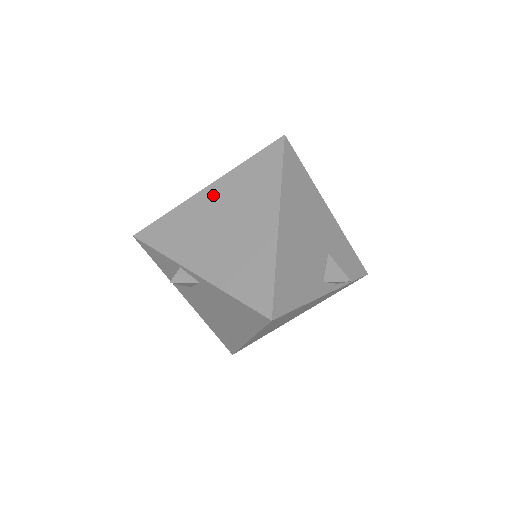
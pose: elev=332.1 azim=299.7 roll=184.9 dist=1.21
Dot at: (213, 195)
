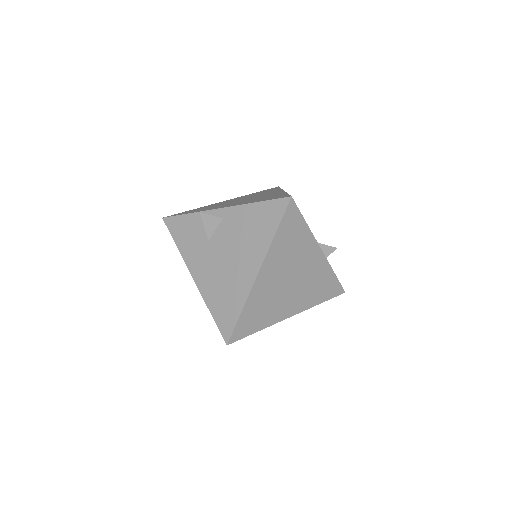
Dot at: (231, 200)
